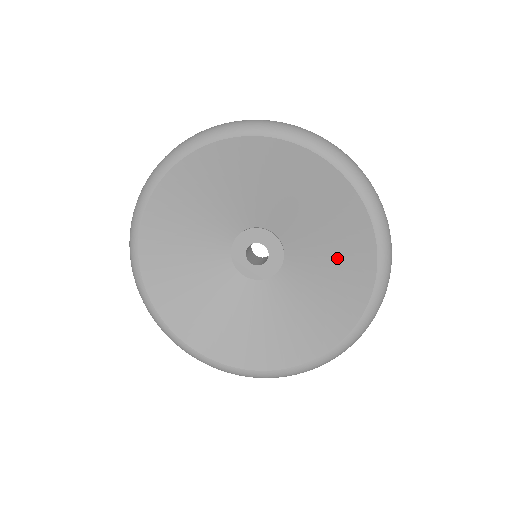
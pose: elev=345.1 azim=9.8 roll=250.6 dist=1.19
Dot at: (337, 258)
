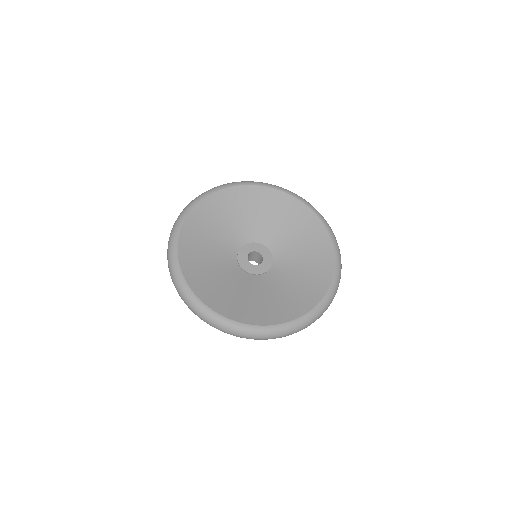
Dot at: (302, 237)
